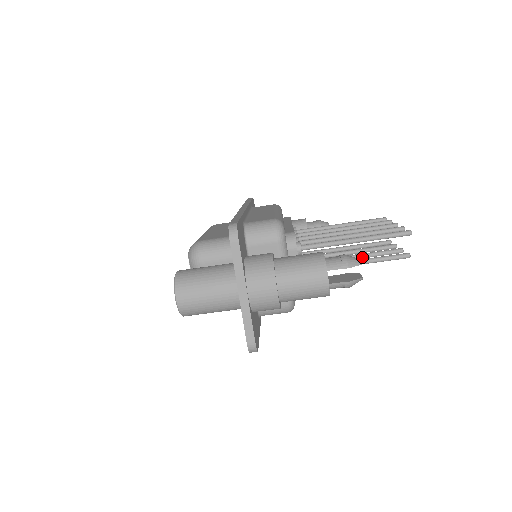
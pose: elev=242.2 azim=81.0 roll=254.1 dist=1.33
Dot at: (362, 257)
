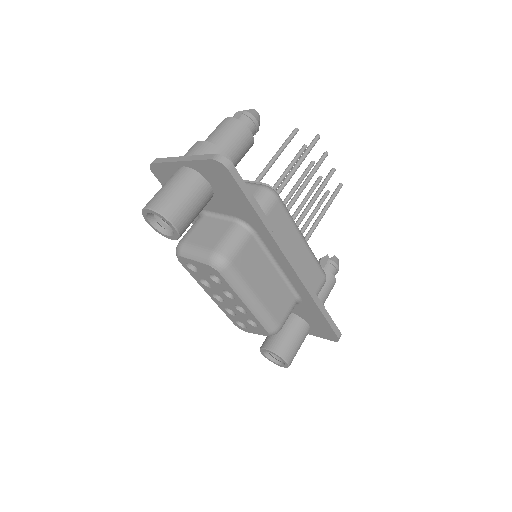
Dot at: (309, 176)
